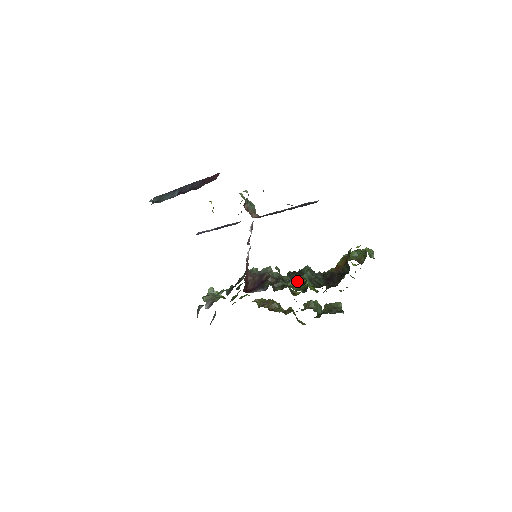
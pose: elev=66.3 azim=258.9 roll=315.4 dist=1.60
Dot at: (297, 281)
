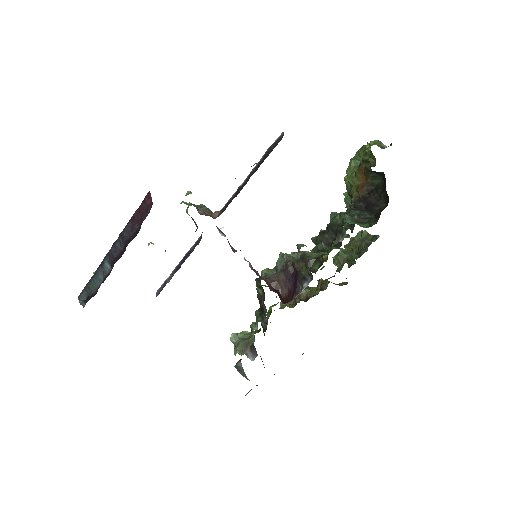
Dot at: occluded
